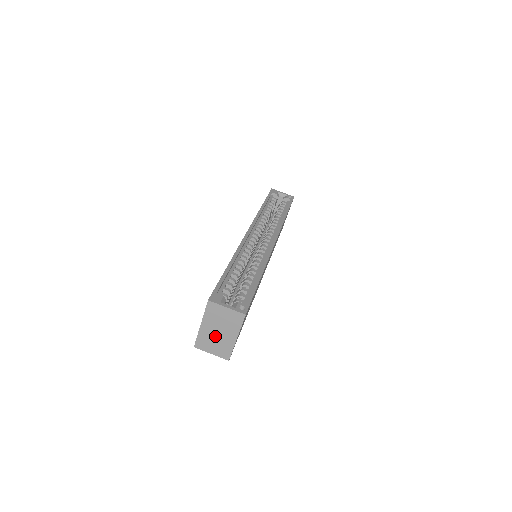
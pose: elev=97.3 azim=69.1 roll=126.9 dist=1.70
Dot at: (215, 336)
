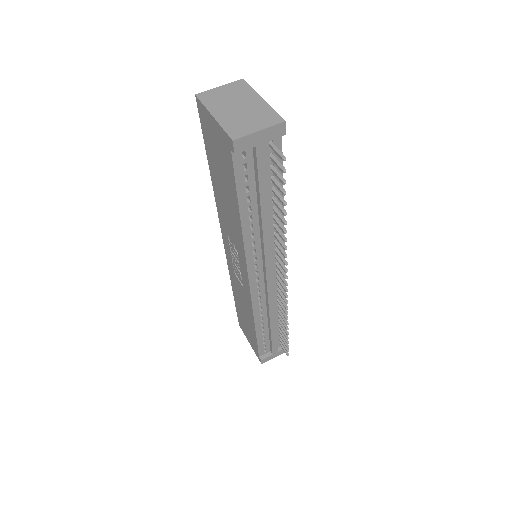
Dot at: (240, 114)
